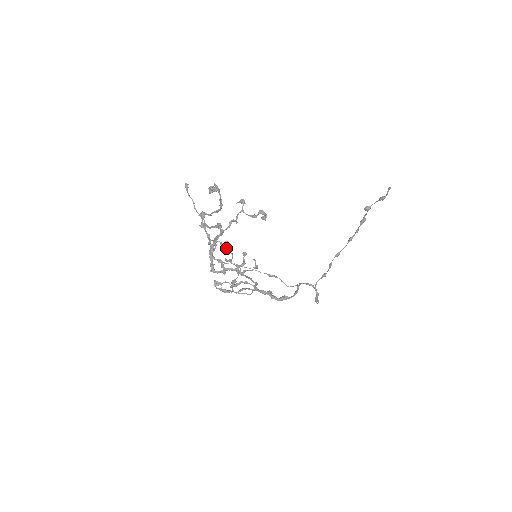
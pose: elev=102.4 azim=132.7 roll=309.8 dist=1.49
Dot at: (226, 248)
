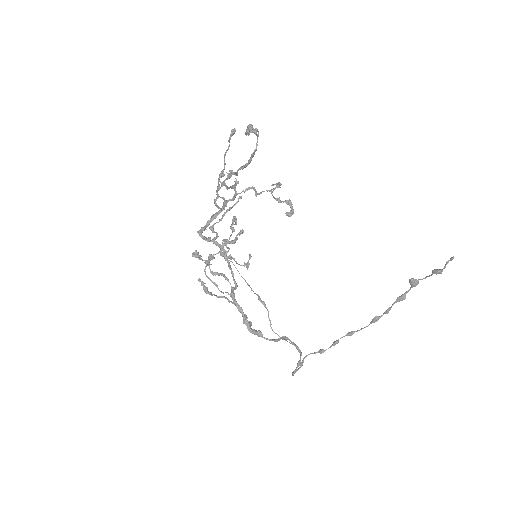
Dot at: occluded
